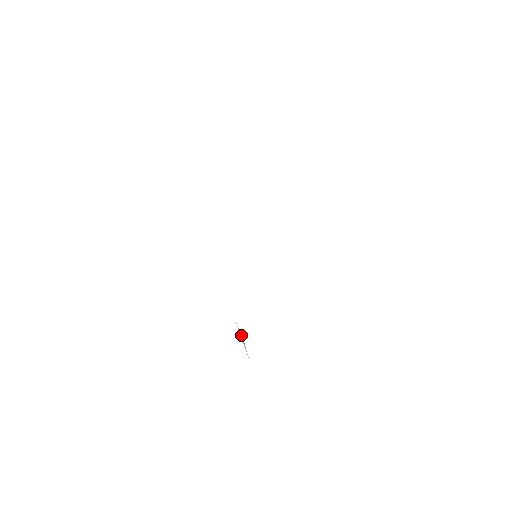
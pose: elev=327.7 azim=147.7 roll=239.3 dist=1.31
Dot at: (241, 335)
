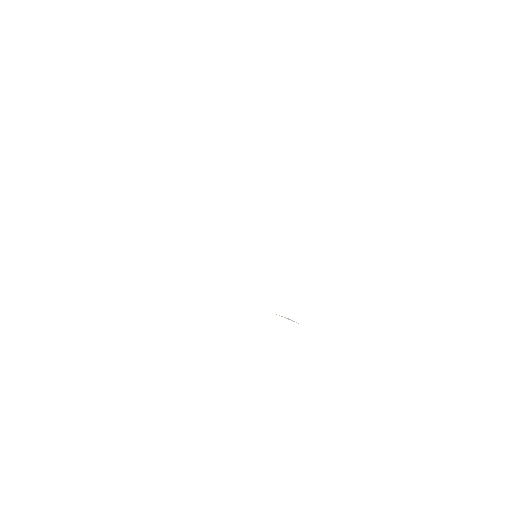
Dot at: occluded
